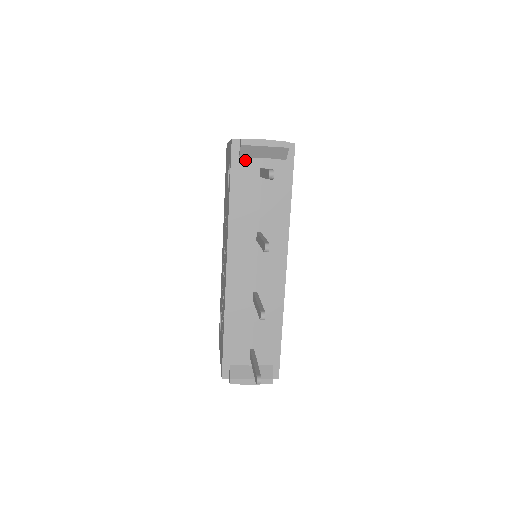
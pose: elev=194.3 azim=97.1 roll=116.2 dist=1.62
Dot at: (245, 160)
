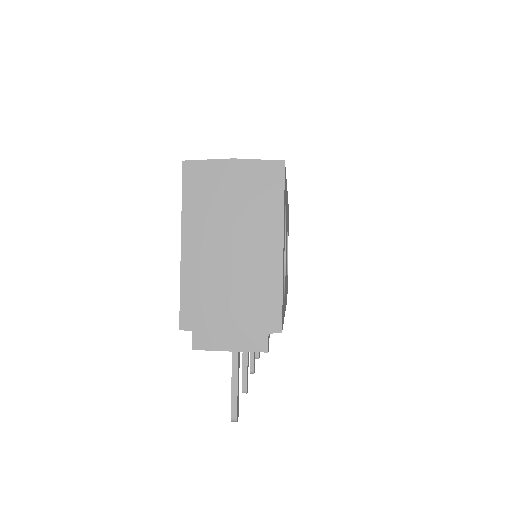
Dot at: occluded
